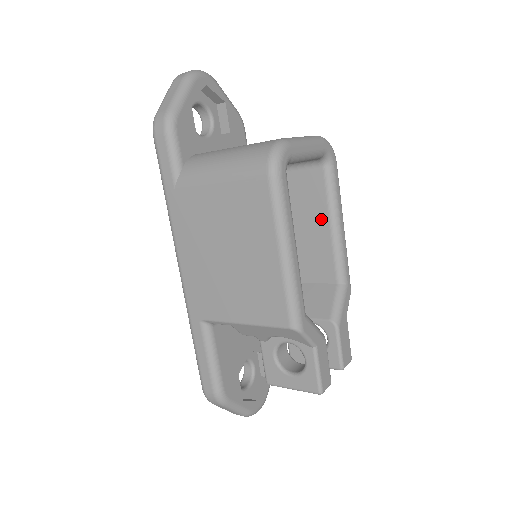
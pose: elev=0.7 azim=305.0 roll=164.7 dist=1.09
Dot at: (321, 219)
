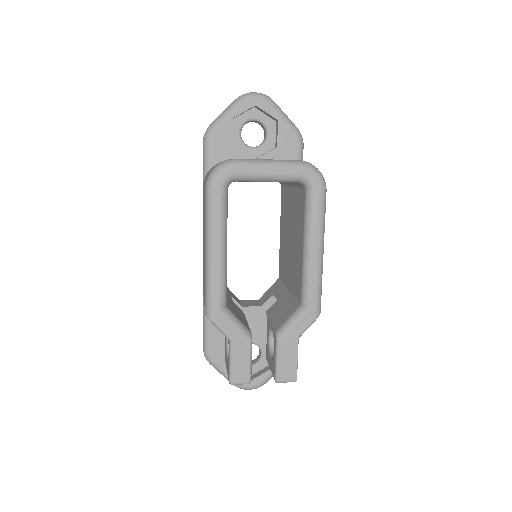
Dot at: (301, 240)
